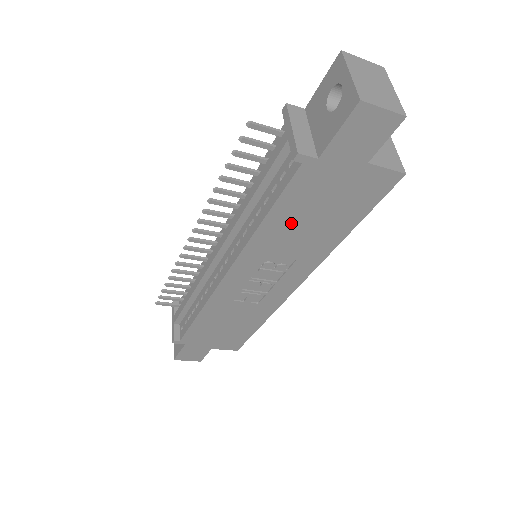
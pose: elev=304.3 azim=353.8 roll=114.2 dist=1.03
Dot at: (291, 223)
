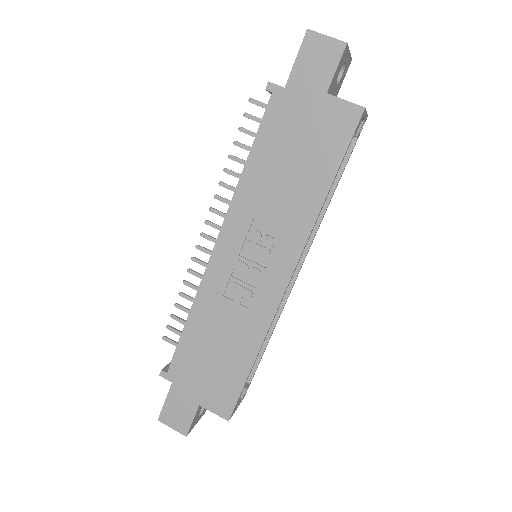
Dot at: (271, 169)
